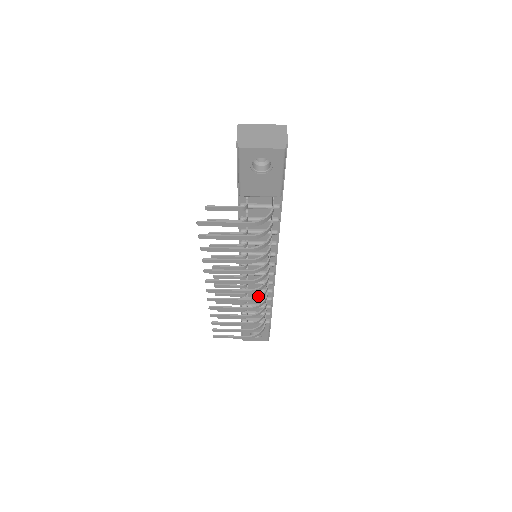
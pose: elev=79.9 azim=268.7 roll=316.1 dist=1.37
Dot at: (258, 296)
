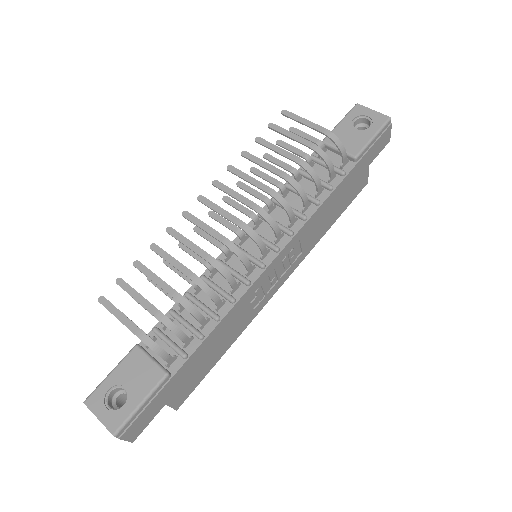
Dot at: (236, 246)
